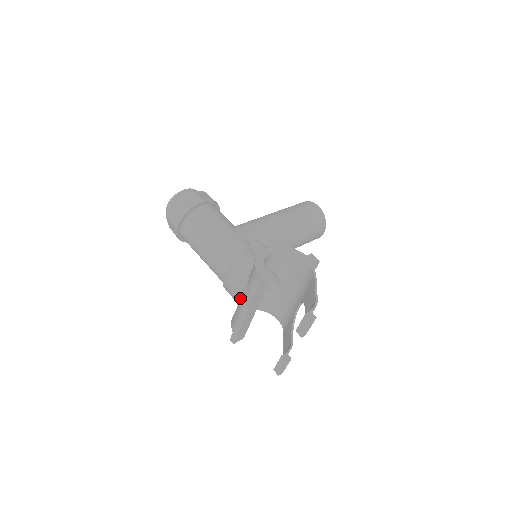
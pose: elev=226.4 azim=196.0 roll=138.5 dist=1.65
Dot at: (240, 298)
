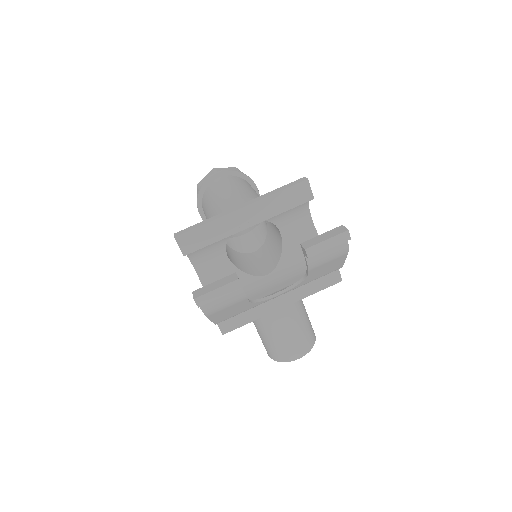
Dot at: occluded
